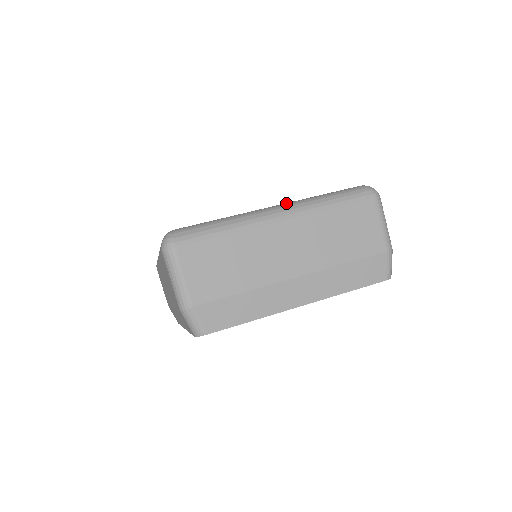
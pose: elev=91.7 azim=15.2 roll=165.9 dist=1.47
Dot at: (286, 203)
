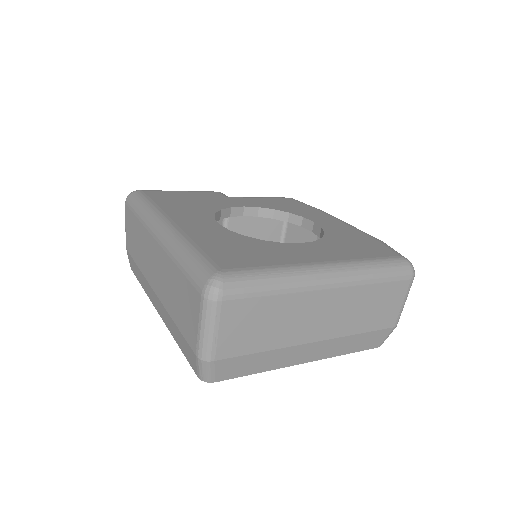
Dot at: (337, 264)
